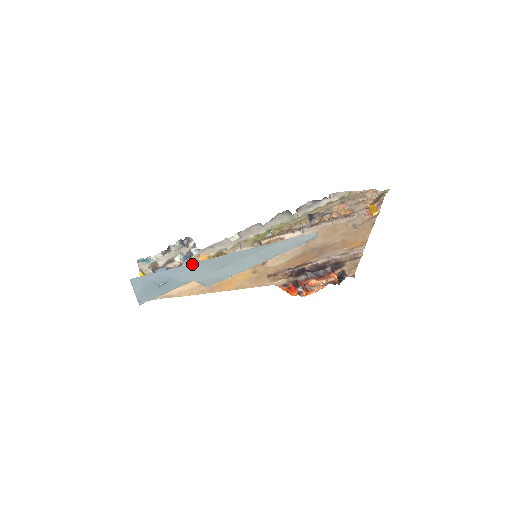
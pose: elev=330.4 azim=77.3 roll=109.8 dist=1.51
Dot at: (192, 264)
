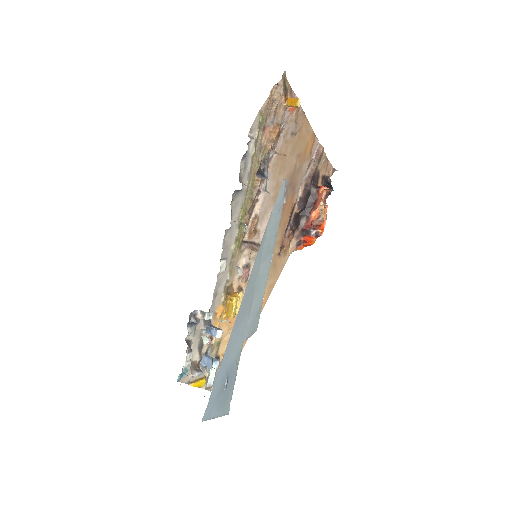
Dot at: (229, 339)
